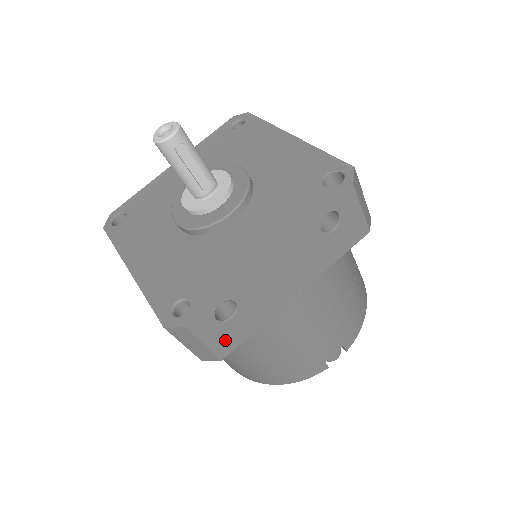
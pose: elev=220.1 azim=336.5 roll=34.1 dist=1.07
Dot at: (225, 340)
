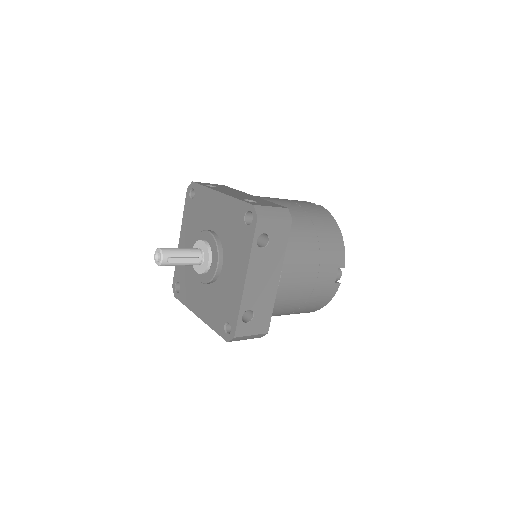
Dot at: (260, 325)
